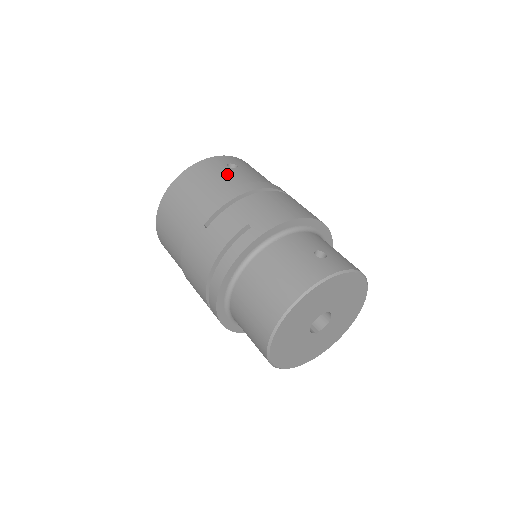
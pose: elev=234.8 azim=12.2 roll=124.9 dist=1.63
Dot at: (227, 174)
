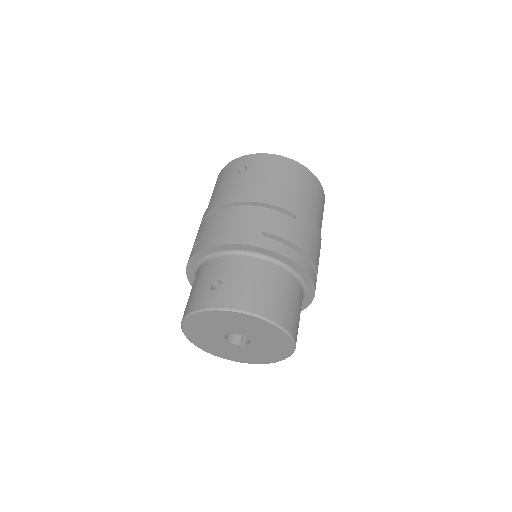
Dot at: (229, 181)
